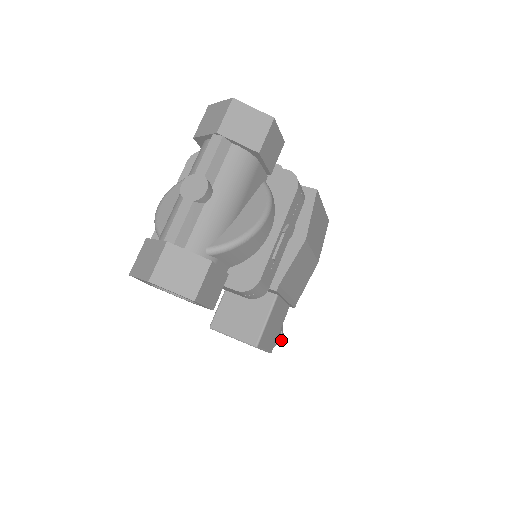
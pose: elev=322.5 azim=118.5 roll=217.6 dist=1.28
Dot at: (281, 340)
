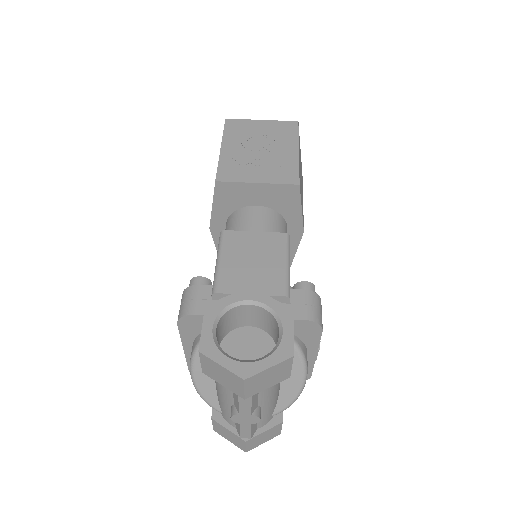
Dot at: occluded
